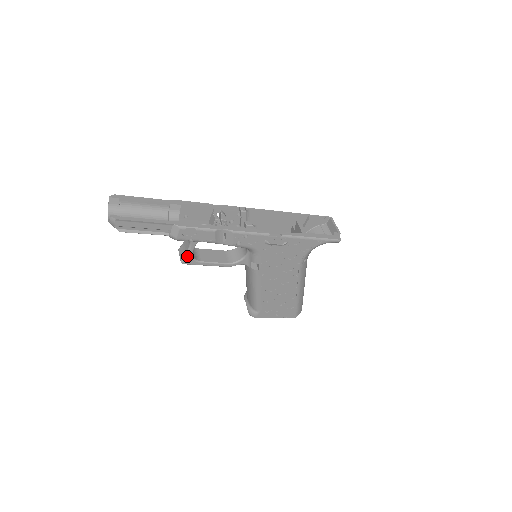
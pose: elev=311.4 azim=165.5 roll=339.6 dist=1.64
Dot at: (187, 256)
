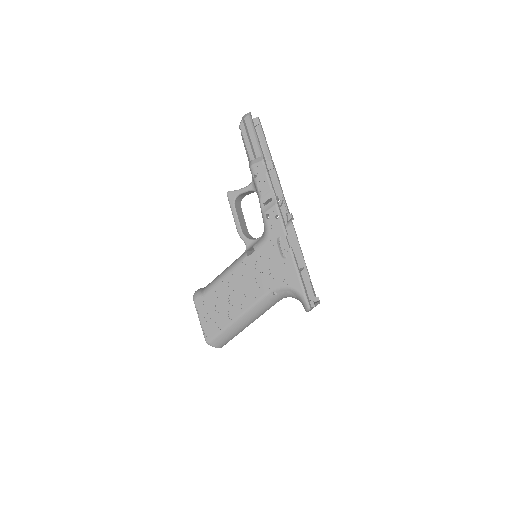
Dot at: (236, 191)
